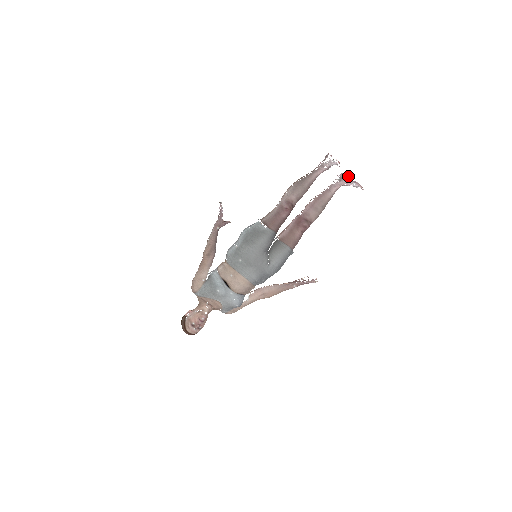
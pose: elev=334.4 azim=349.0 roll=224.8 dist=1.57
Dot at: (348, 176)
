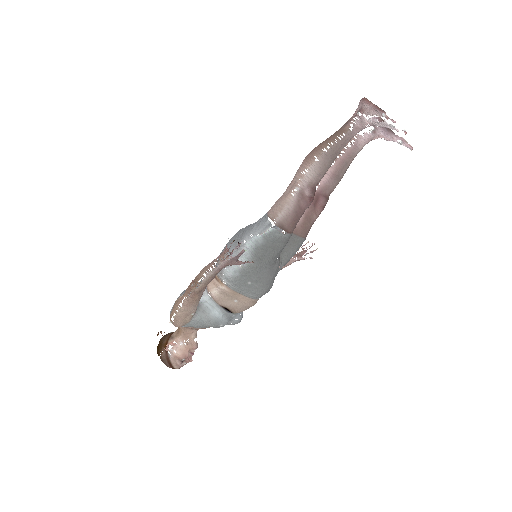
Dot at: occluded
